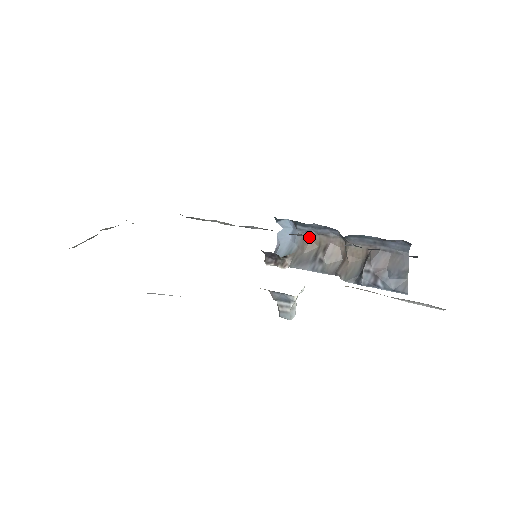
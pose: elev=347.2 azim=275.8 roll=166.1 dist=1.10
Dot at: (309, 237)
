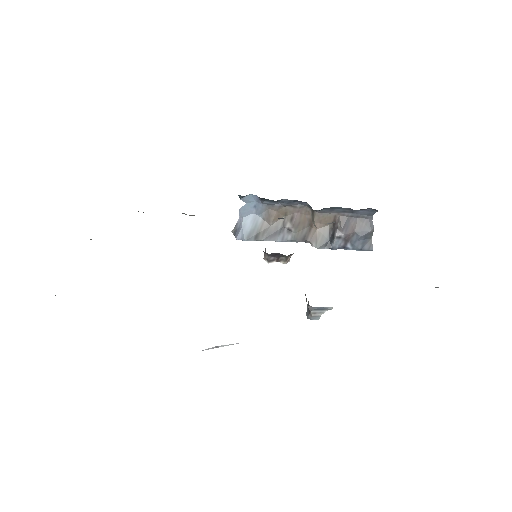
Dot at: (275, 209)
